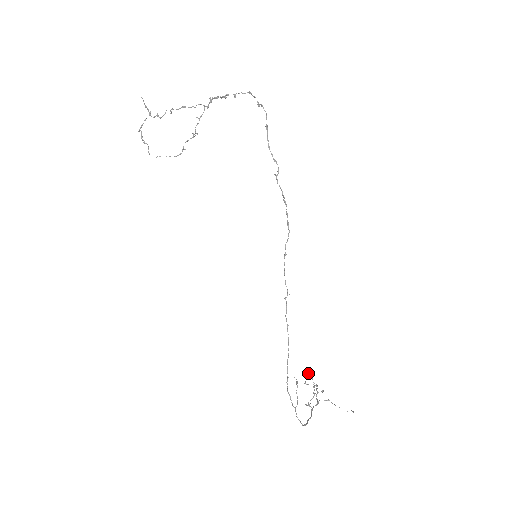
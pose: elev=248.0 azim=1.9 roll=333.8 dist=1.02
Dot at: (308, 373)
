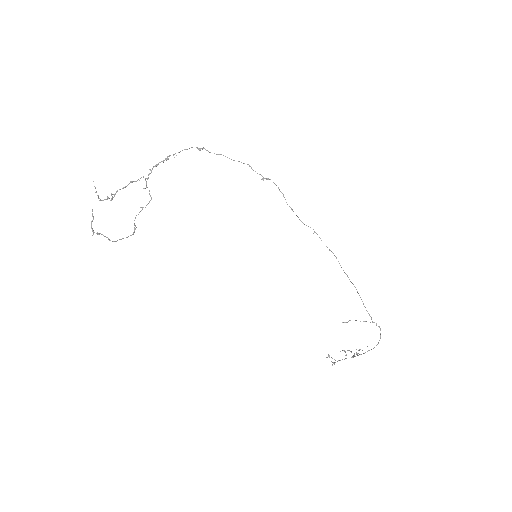
Dot at: occluded
